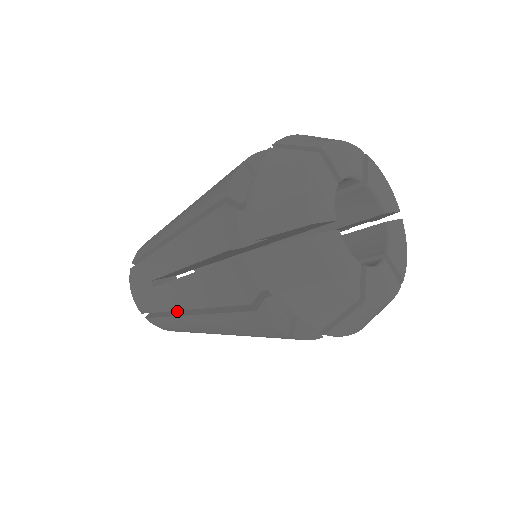
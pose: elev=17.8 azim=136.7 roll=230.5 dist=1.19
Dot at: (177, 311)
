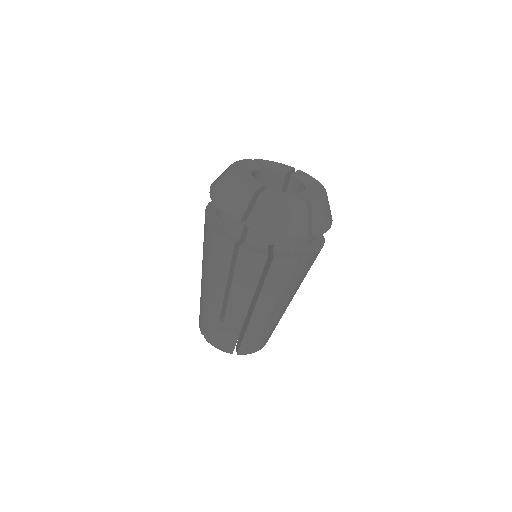
Dot at: occluded
